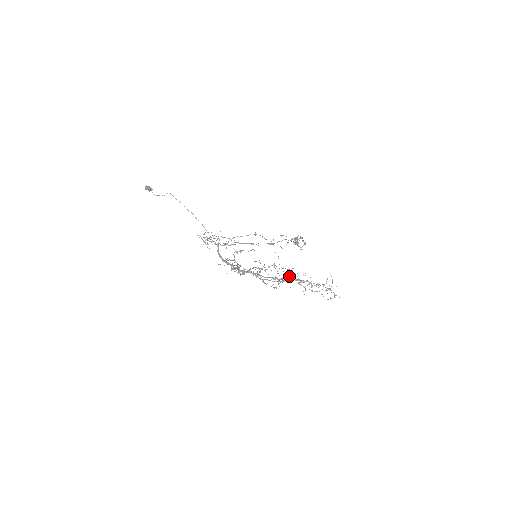
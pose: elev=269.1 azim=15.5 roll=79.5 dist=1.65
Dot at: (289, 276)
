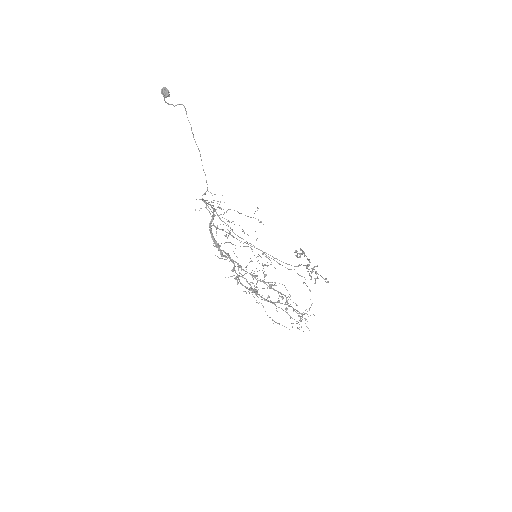
Dot at: (270, 282)
